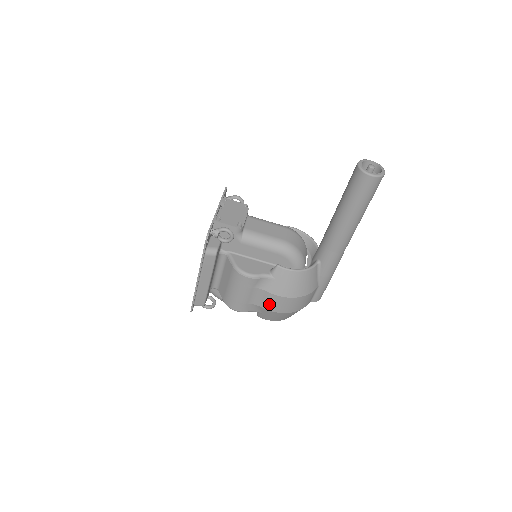
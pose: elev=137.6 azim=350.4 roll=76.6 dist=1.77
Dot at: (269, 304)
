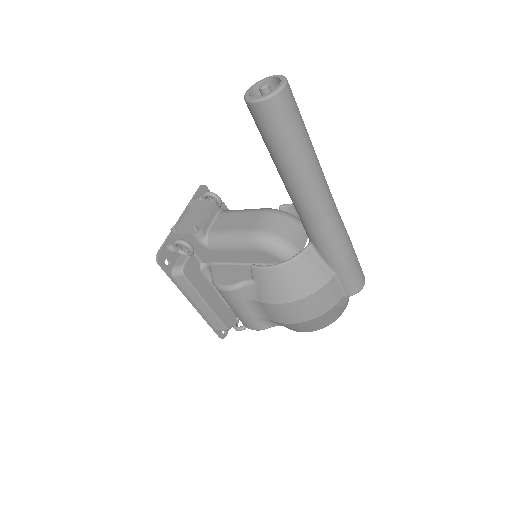
Dot at: (275, 316)
